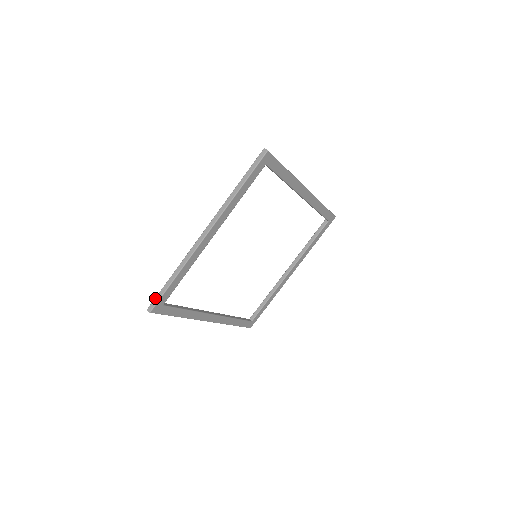
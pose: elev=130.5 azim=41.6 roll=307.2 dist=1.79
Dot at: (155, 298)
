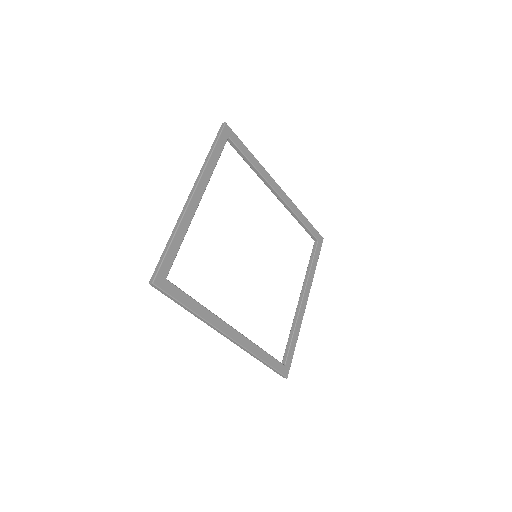
Dot at: (155, 269)
